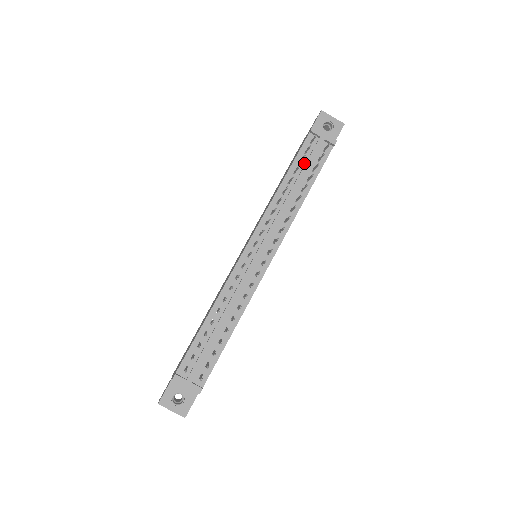
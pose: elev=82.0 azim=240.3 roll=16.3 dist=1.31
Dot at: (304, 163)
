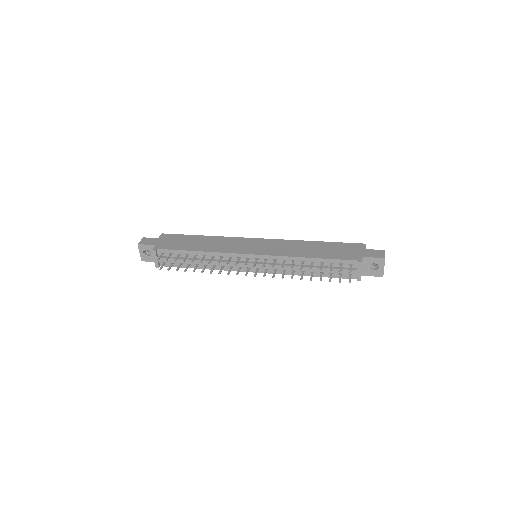
Dot at: (332, 266)
